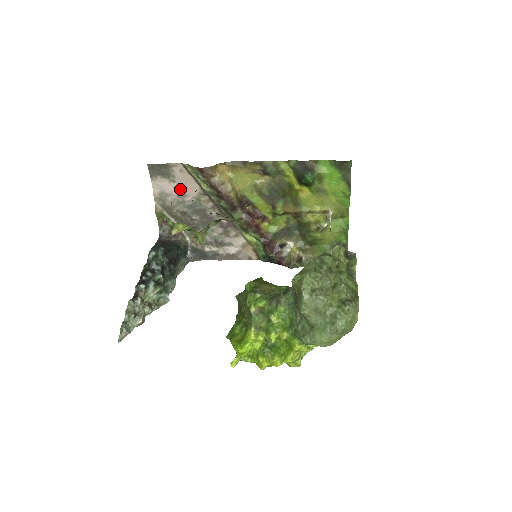
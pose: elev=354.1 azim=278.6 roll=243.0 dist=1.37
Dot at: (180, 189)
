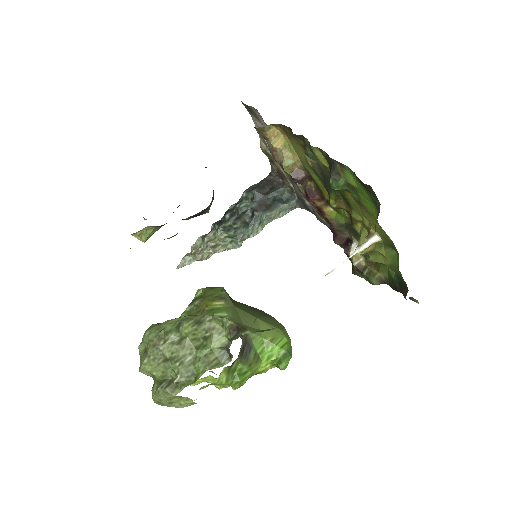
Dot at: occluded
